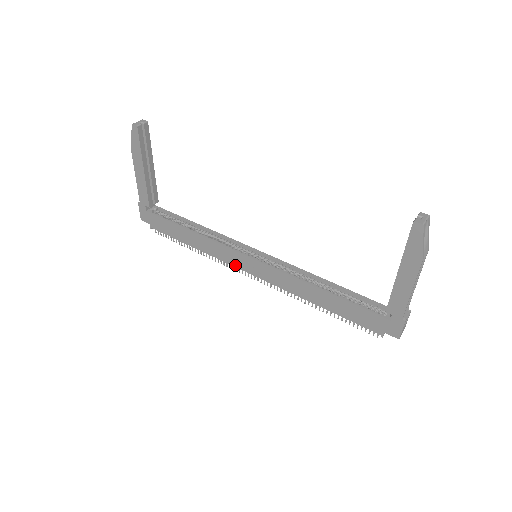
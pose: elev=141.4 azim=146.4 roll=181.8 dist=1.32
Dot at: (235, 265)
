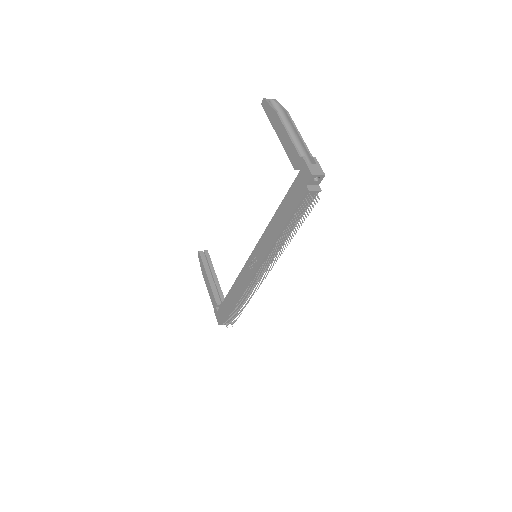
Dot at: (250, 278)
